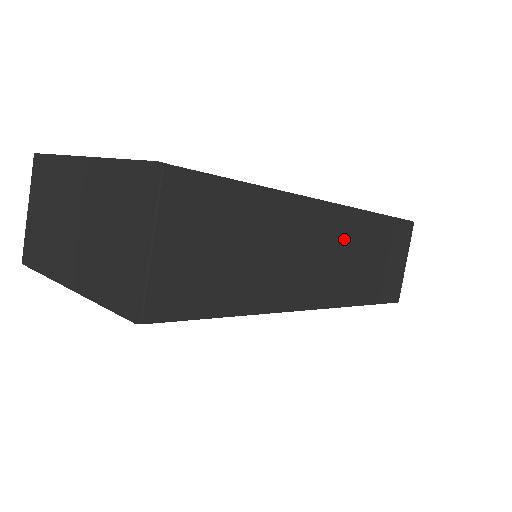
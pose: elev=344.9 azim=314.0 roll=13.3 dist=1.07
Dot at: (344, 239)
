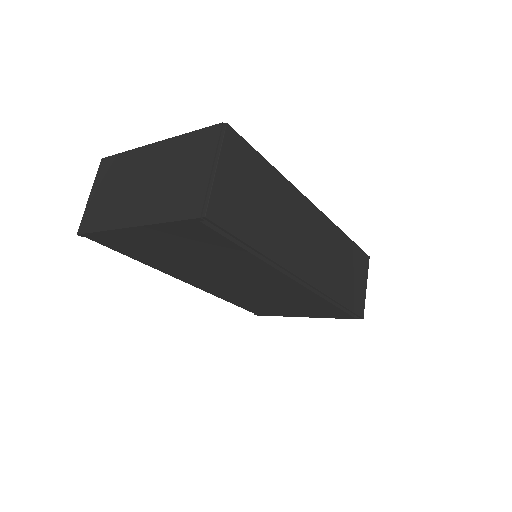
Dot at: (324, 239)
